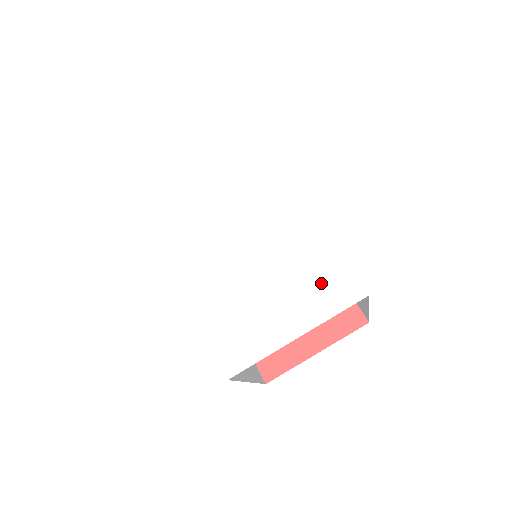
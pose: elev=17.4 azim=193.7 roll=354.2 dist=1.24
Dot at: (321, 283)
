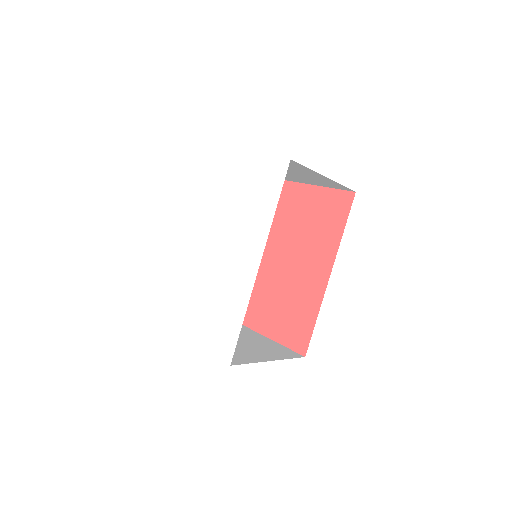
Dot at: (220, 329)
